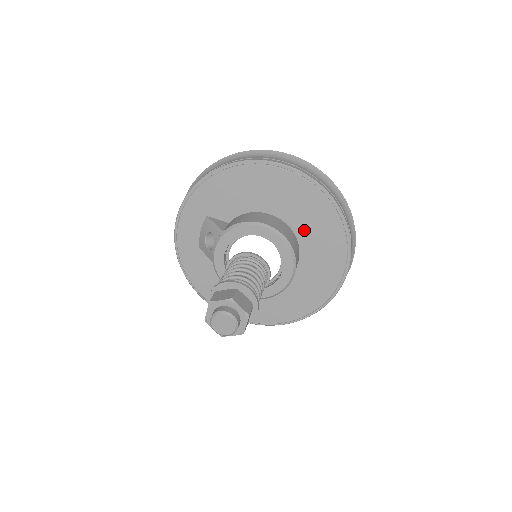
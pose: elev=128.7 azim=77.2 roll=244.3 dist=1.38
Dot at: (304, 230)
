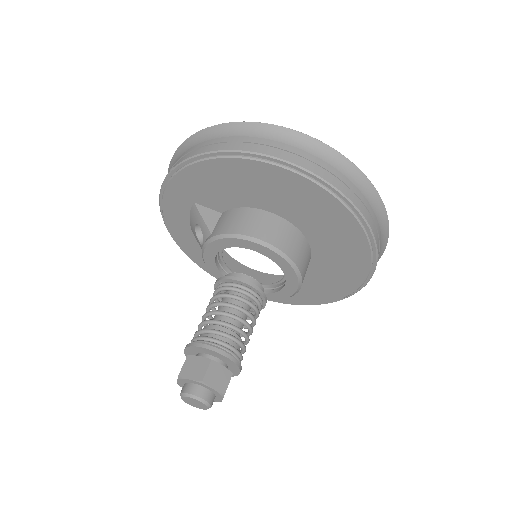
Dot at: (317, 234)
